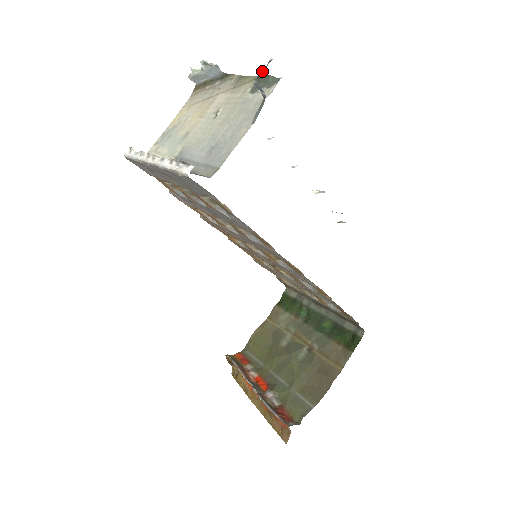
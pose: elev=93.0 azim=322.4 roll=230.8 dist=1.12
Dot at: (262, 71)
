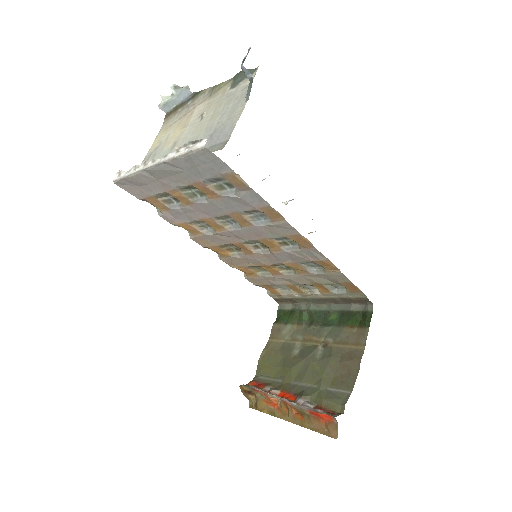
Dot at: (246, 56)
